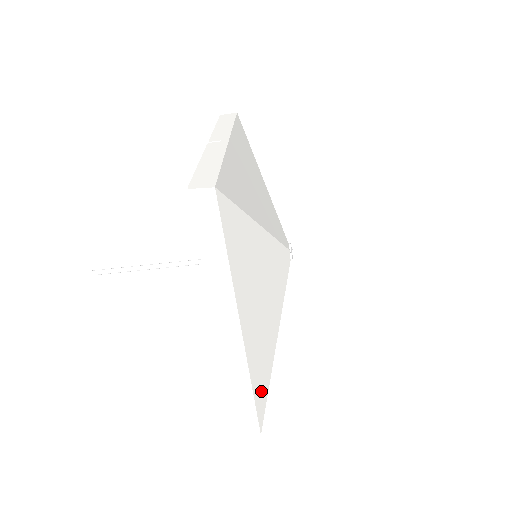
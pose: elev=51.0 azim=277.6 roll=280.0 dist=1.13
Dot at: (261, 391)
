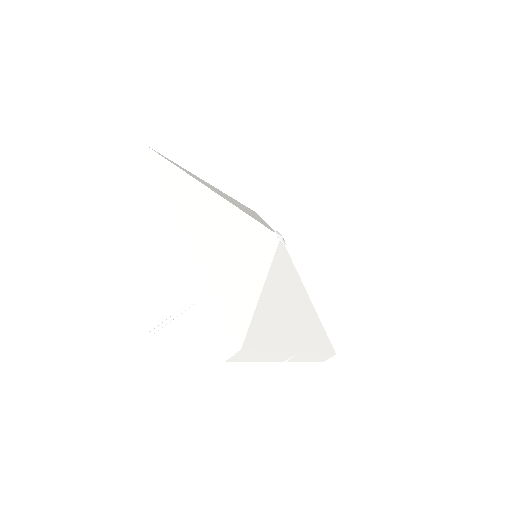
Dot at: (234, 306)
